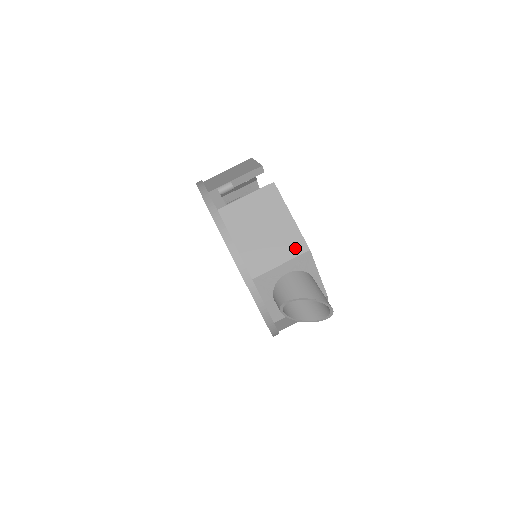
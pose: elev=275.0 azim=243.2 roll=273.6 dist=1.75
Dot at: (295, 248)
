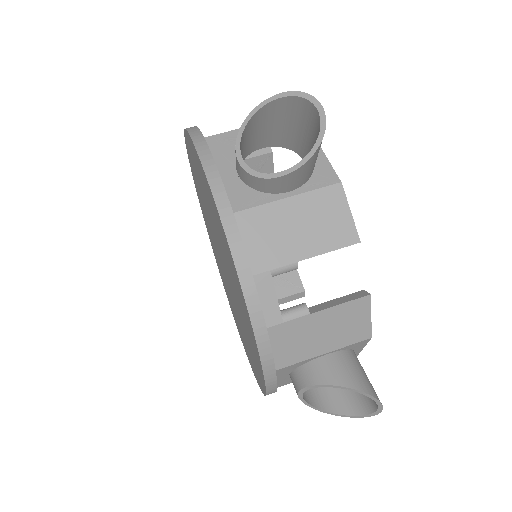
Dot at: occluded
